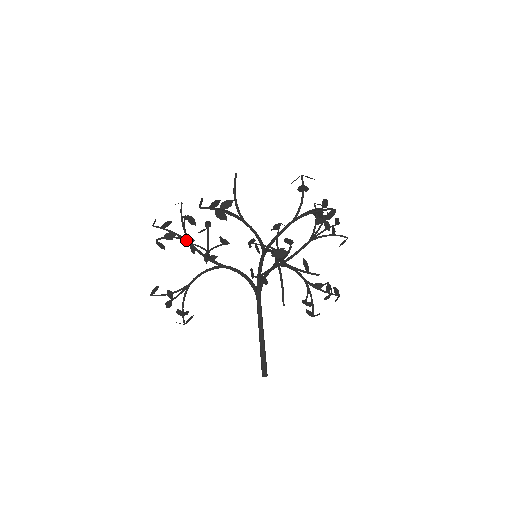
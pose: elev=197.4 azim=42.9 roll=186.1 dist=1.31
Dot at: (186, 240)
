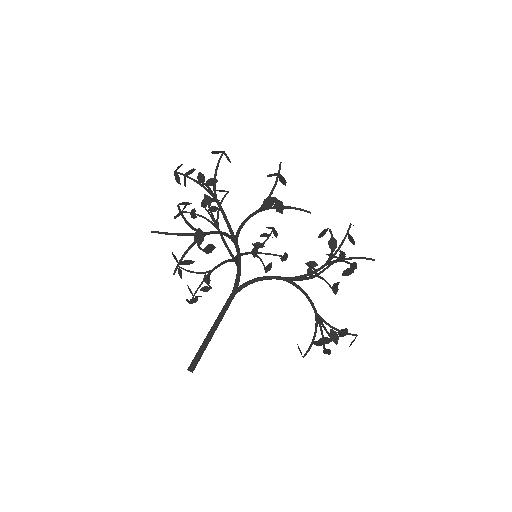
Dot at: (214, 224)
